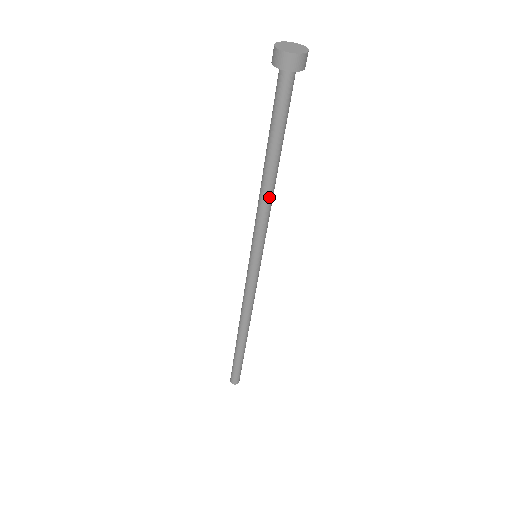
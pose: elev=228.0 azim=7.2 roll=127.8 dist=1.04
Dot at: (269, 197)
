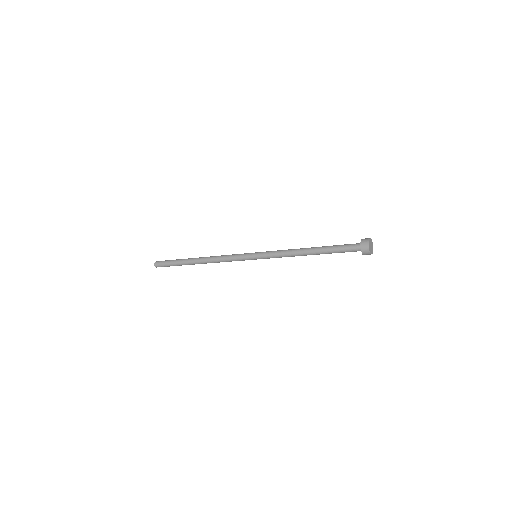
Dot at: occluded
